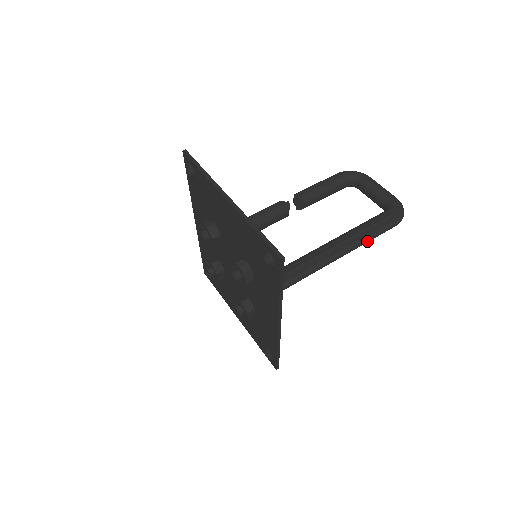
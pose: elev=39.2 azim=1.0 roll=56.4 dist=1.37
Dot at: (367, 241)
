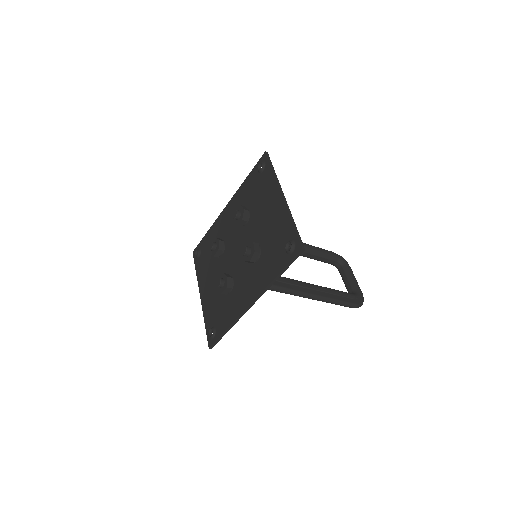
Dot at: (332, 302)
